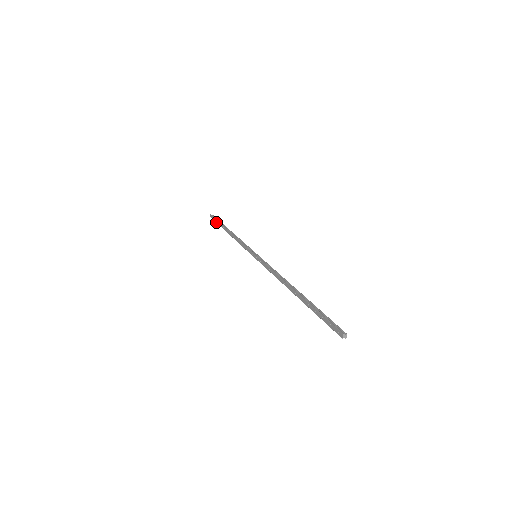
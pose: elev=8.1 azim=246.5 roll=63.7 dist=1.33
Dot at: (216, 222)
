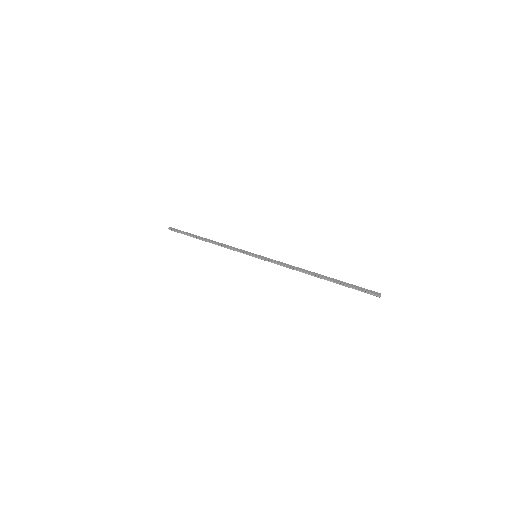
Dot at: (183, 232)
